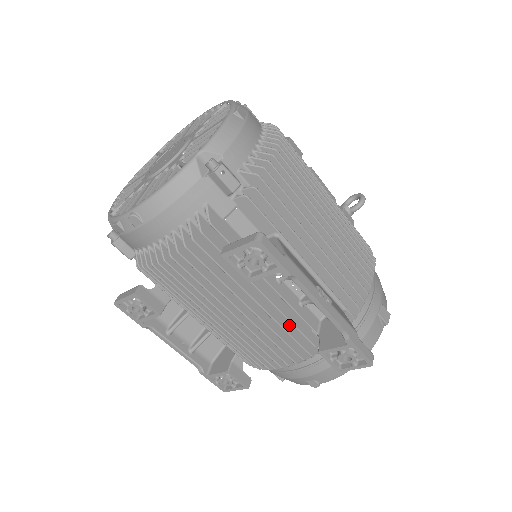
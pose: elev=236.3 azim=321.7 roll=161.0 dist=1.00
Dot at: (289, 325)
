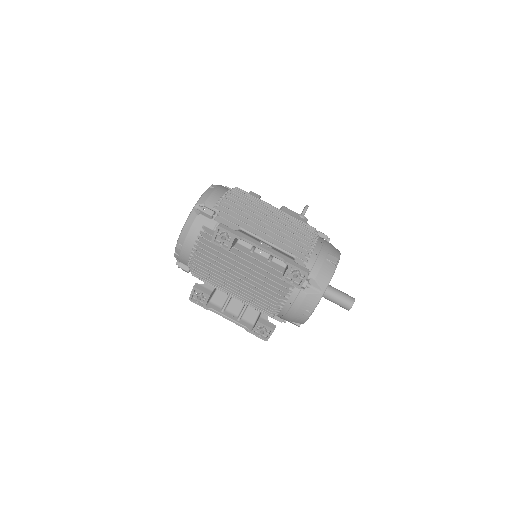
Dot at: (268, 274)
